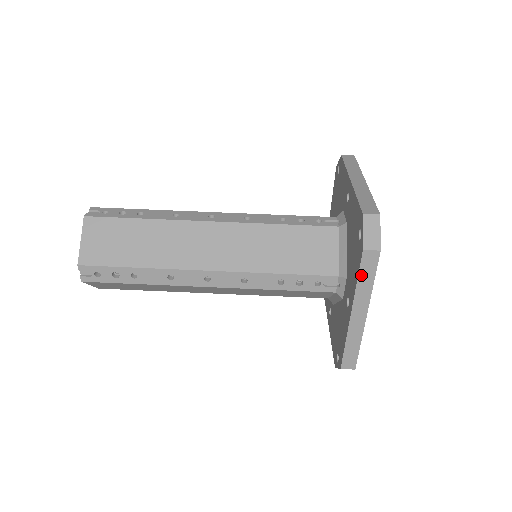
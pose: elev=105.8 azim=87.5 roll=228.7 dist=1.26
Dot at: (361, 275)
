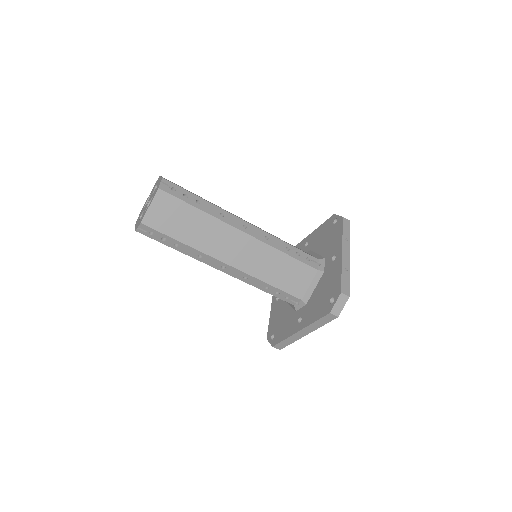
Dot at: occluded
